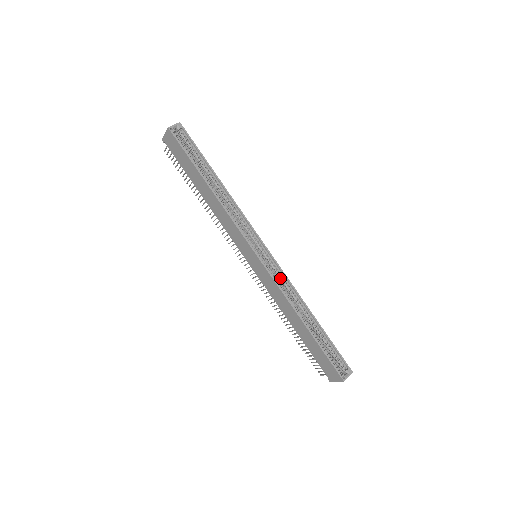
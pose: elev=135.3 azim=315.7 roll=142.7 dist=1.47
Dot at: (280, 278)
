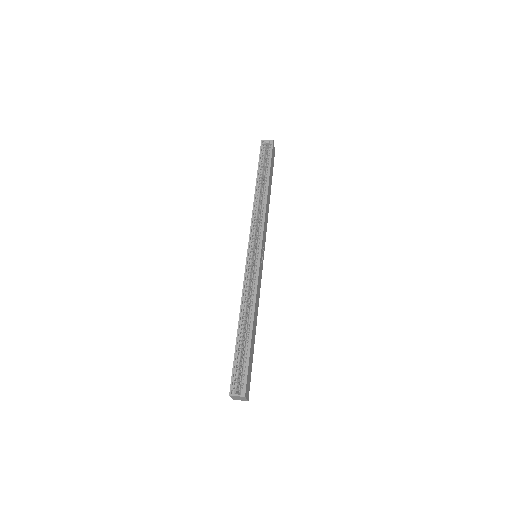
Dot at: (253, 278)
